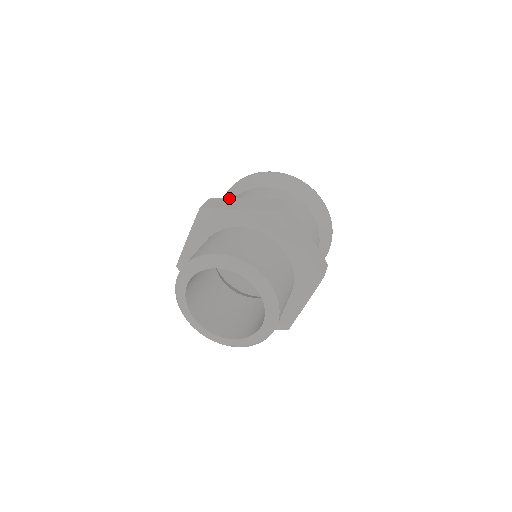
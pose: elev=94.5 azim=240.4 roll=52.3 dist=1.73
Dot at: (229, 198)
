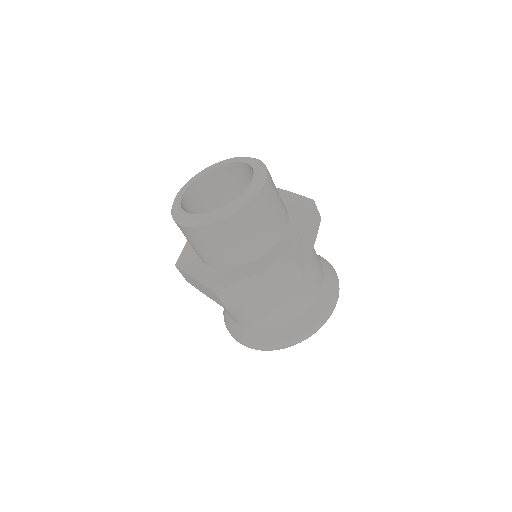
Dot at: occluded
